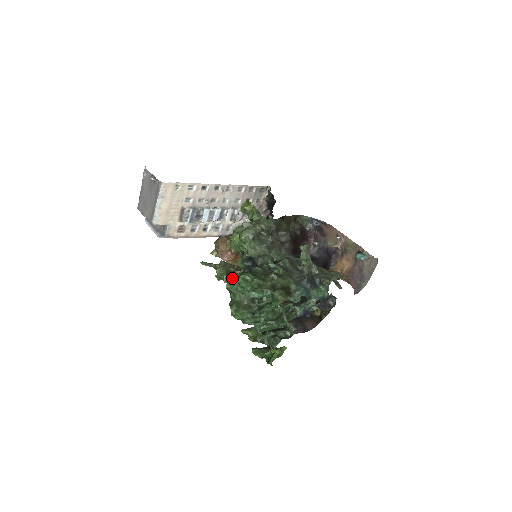
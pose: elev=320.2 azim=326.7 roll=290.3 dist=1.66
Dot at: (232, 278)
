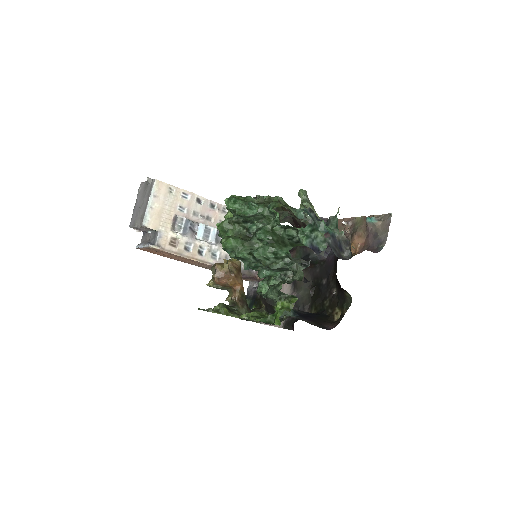
Dot at: occluded
